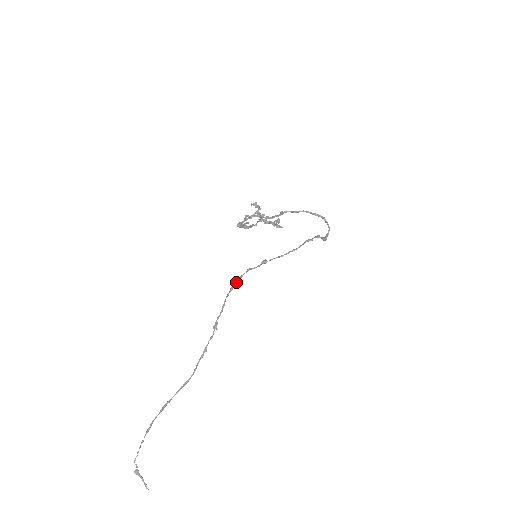
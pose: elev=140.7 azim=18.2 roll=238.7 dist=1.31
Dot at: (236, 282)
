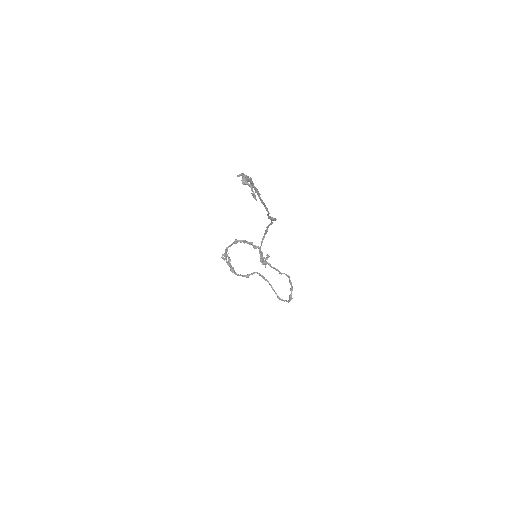
Dot at: occluded
